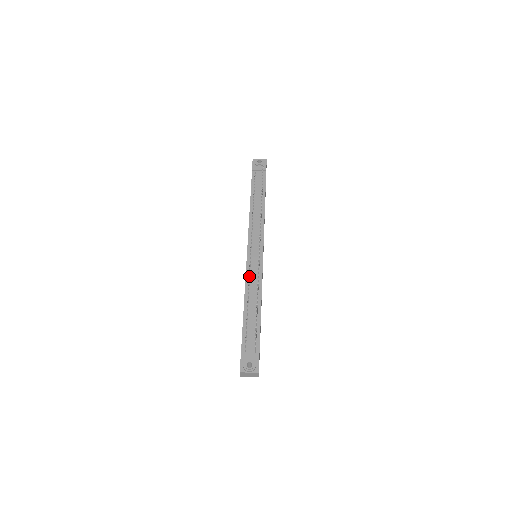
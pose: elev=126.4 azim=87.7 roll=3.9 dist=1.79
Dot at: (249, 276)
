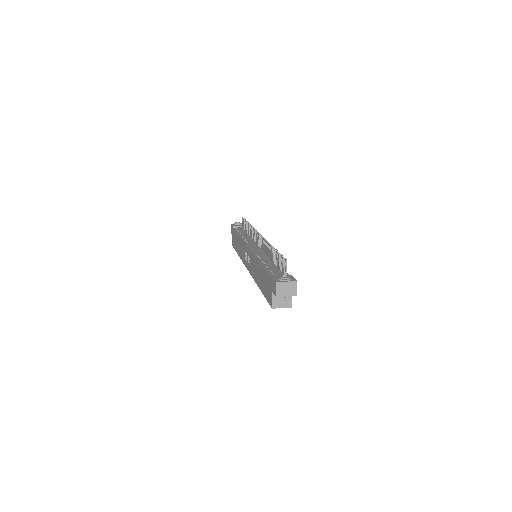
Dot at: (256, 254)
